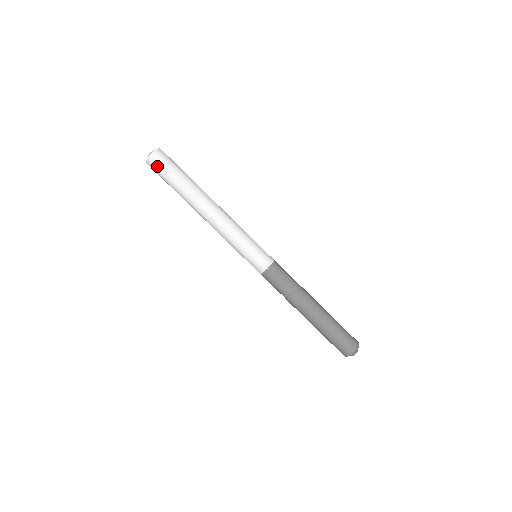
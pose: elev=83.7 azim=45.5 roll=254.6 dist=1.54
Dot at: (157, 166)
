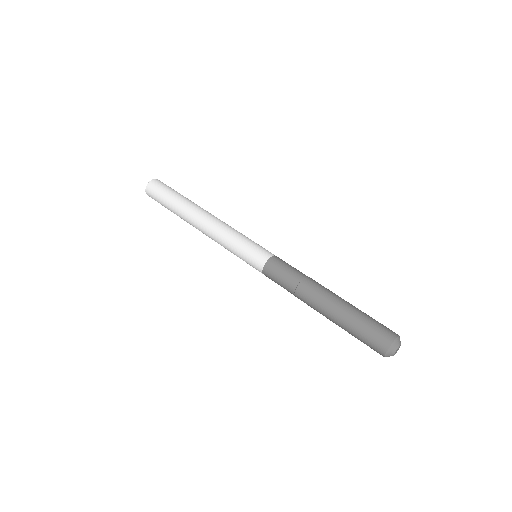
Dot at: (153, 195)
